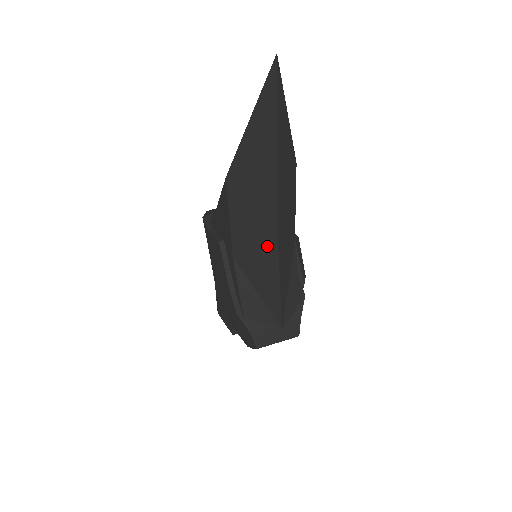
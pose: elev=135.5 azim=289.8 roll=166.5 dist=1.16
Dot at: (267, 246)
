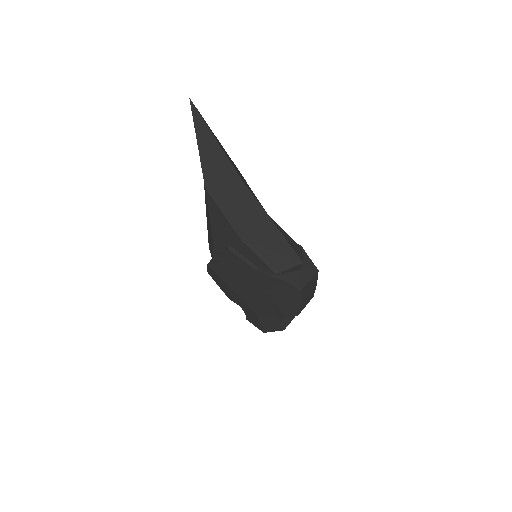
Dot at: (254, 210)
